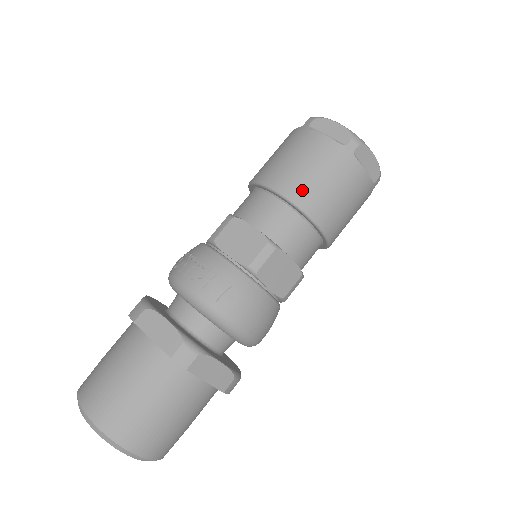
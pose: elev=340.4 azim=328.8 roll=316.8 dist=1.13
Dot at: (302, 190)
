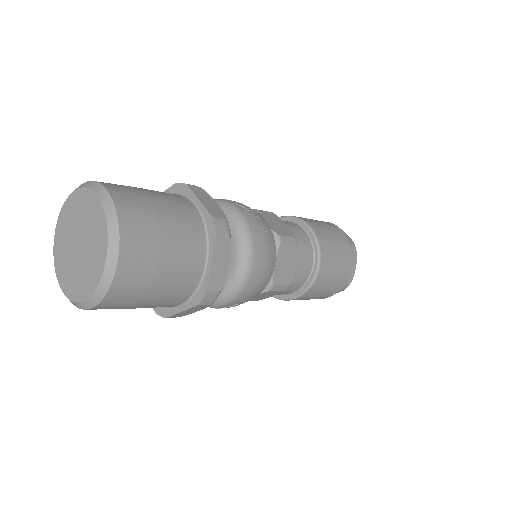
Dot at: (323, 236)
